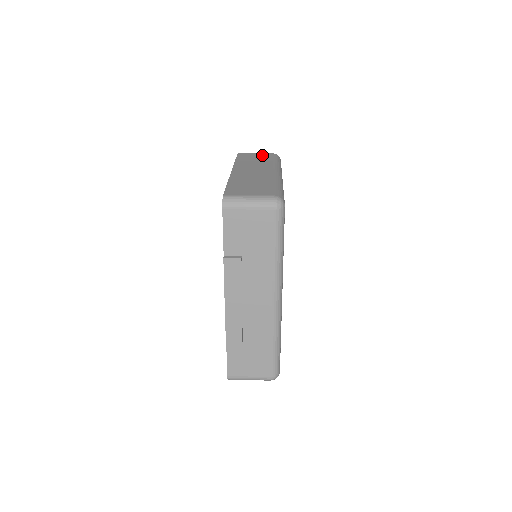
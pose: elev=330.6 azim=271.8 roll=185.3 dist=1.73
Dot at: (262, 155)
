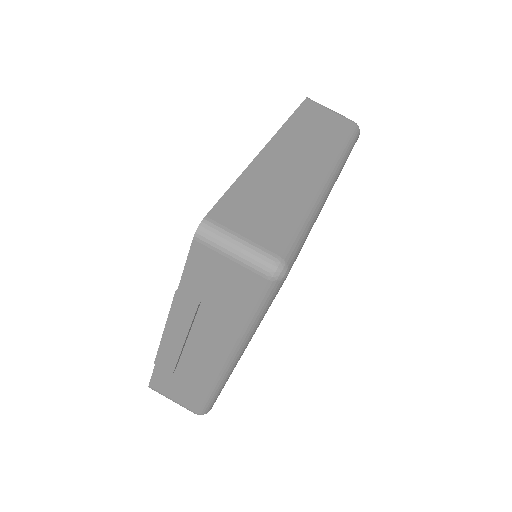
Dot at: (335, 120)
